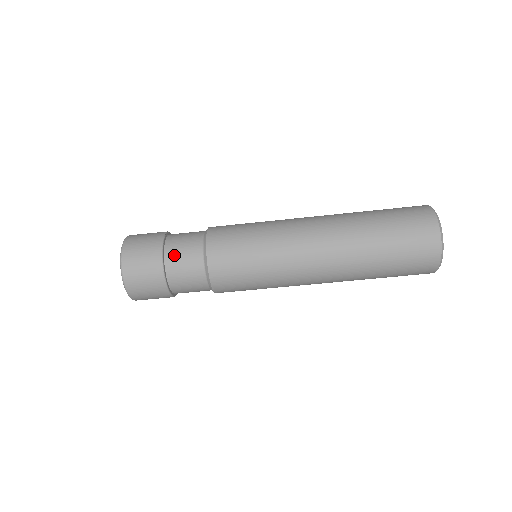
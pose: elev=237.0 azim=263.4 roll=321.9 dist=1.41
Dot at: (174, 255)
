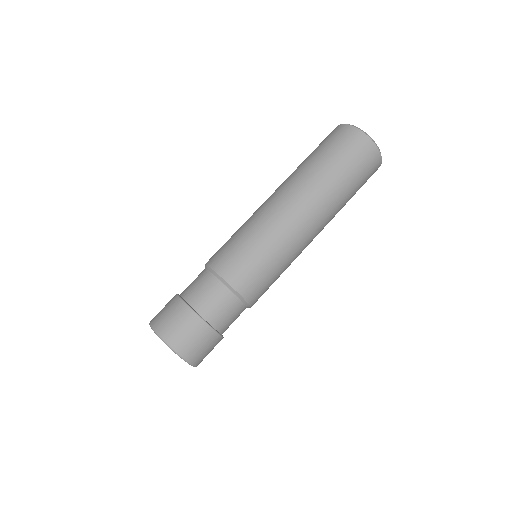
Dot at: occluded
